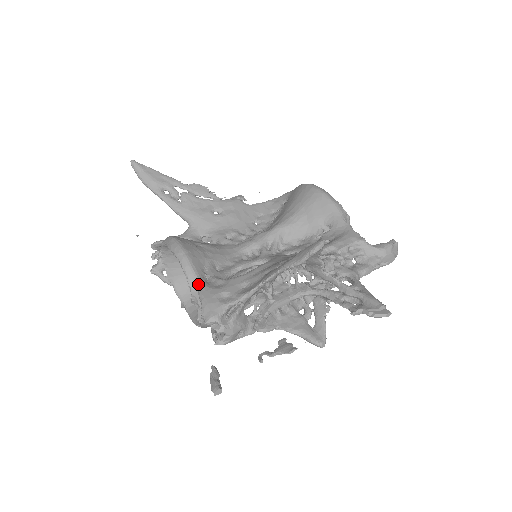
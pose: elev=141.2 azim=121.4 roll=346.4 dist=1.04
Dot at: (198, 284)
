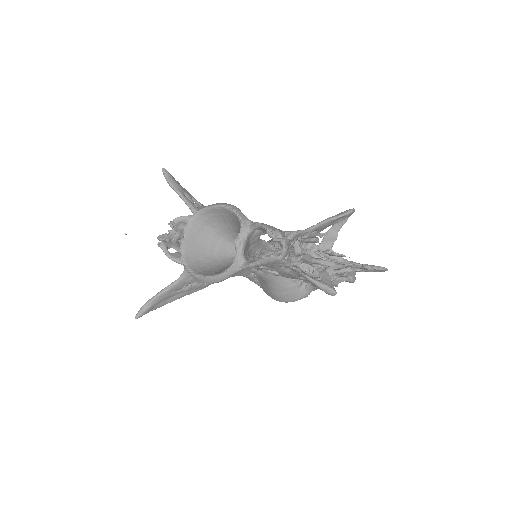
Dot at: (252, 222)
